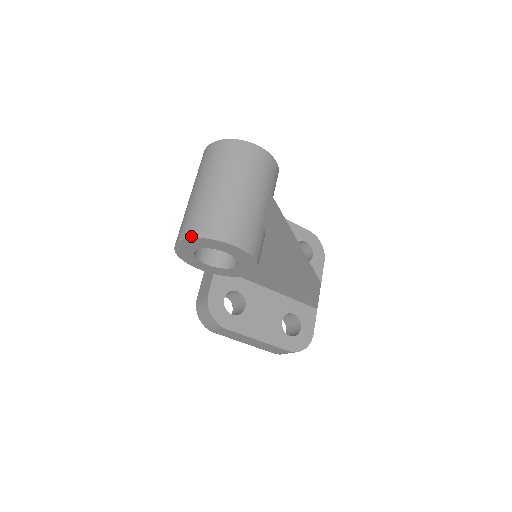
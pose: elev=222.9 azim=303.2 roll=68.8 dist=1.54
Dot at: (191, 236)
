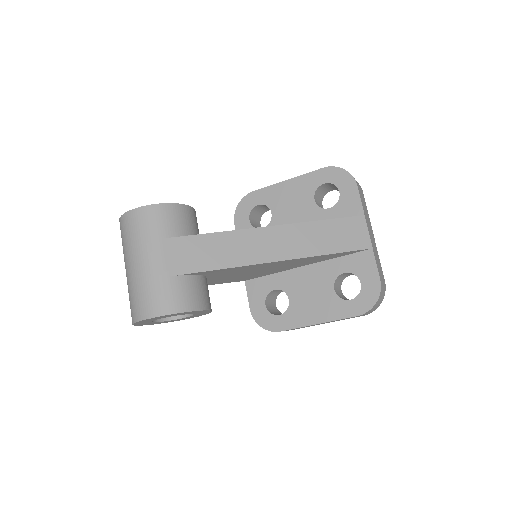
Dot at: occluded
